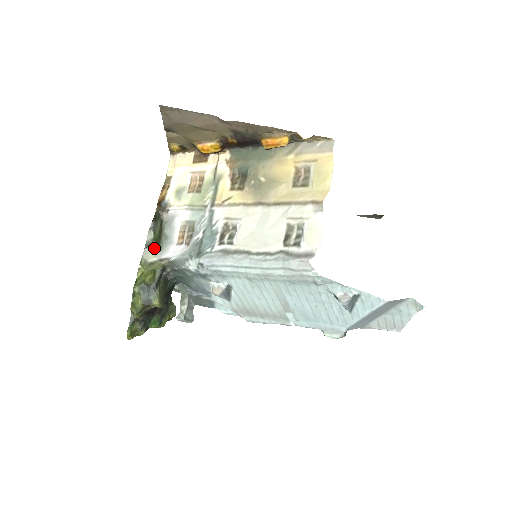
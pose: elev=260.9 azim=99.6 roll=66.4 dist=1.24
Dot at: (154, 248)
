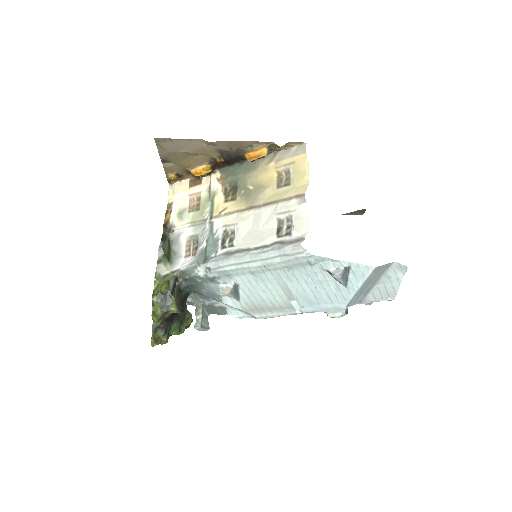
Dot at: (165, 263)
